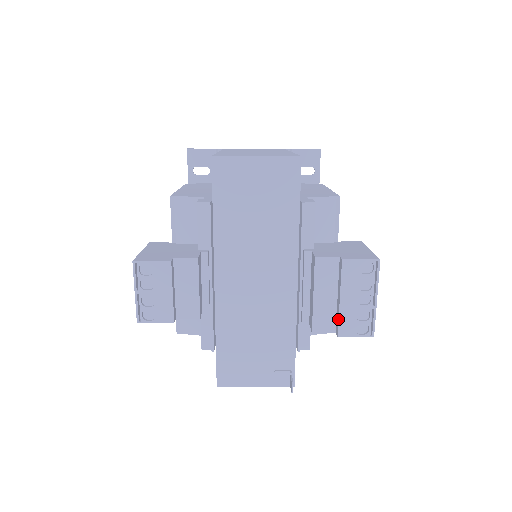
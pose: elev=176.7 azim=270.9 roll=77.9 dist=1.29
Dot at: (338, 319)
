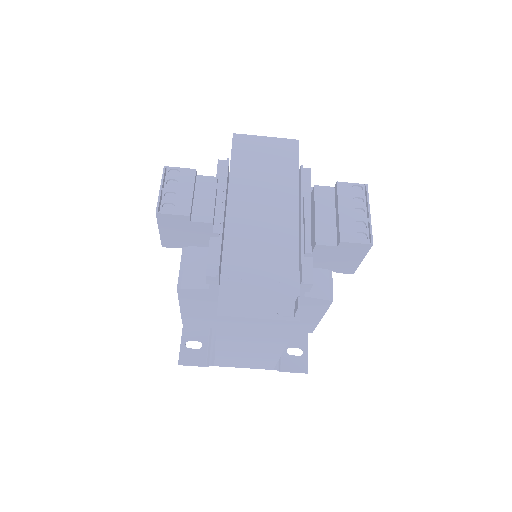
Dot at: (339, 227)
